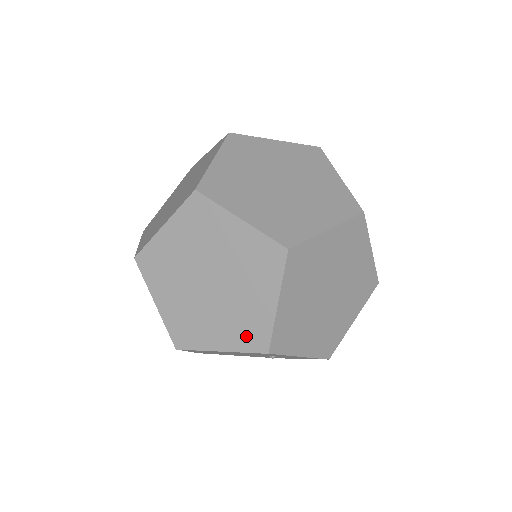
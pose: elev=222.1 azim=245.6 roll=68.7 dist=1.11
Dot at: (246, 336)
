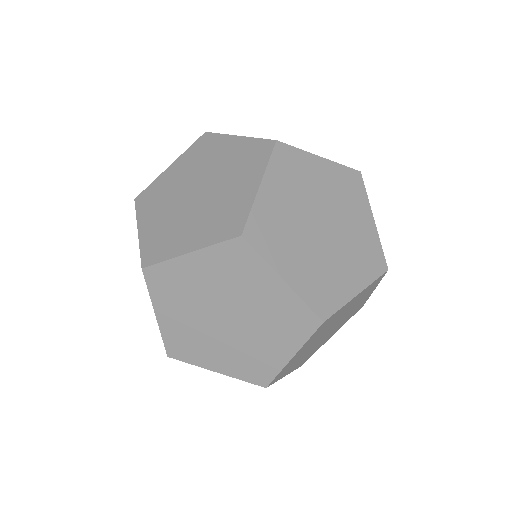
Dot at: (249, 370)
